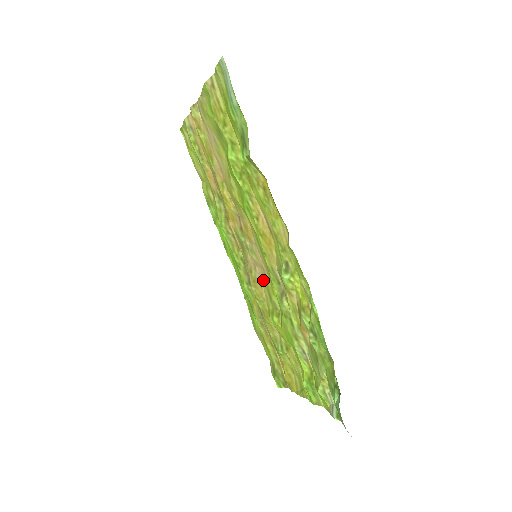
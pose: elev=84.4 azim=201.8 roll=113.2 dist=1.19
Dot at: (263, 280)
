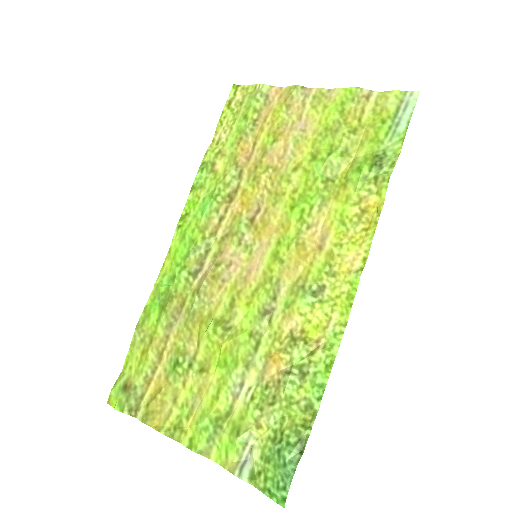
Dot at: (234, 283)
